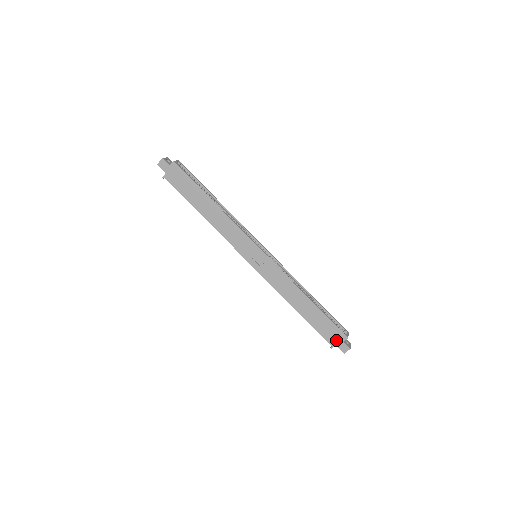
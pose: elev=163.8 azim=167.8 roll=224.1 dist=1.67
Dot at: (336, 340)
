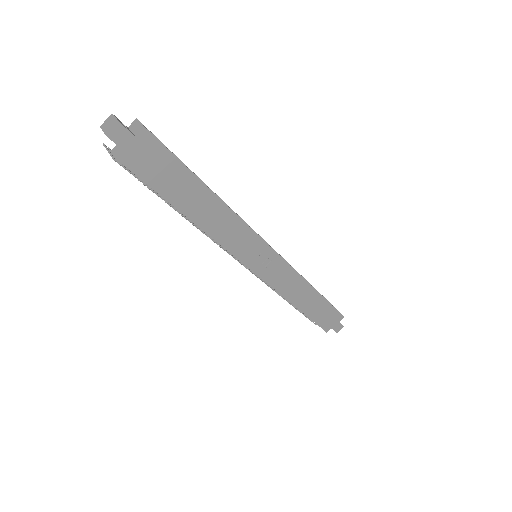
Dot at: (333, 323)
